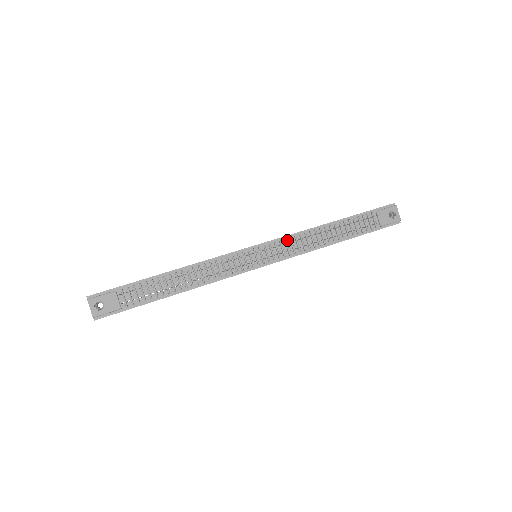
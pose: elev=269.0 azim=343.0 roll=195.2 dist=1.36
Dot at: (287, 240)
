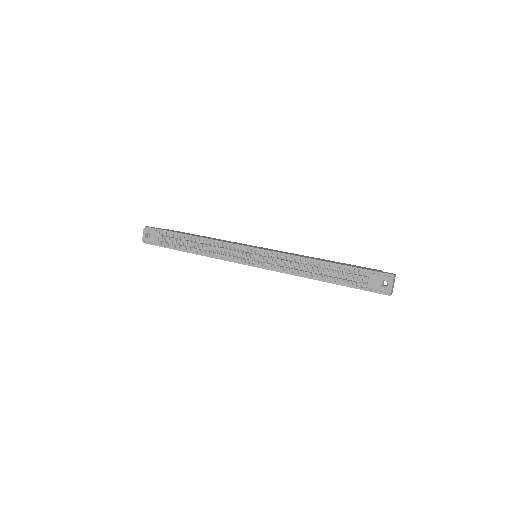
Dot at: (279, 256)
